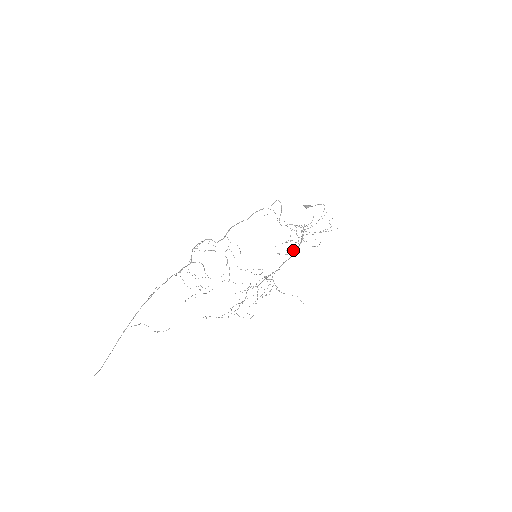
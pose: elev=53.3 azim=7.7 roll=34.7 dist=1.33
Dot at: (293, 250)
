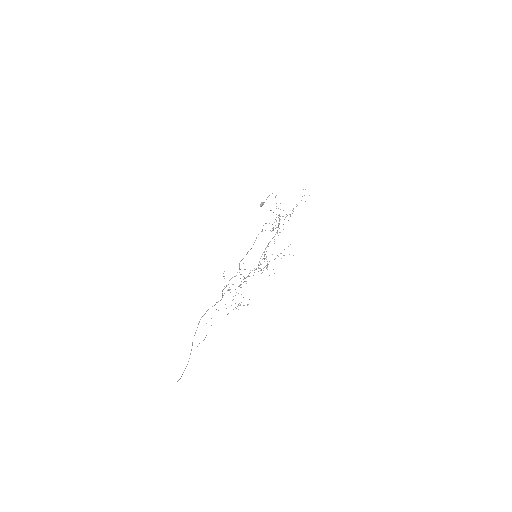
Dot at: occluded
